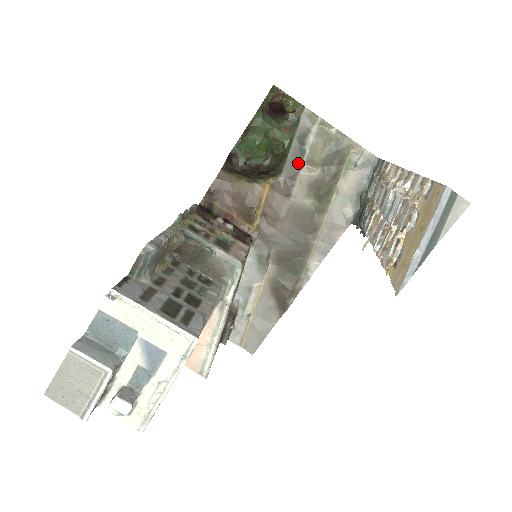
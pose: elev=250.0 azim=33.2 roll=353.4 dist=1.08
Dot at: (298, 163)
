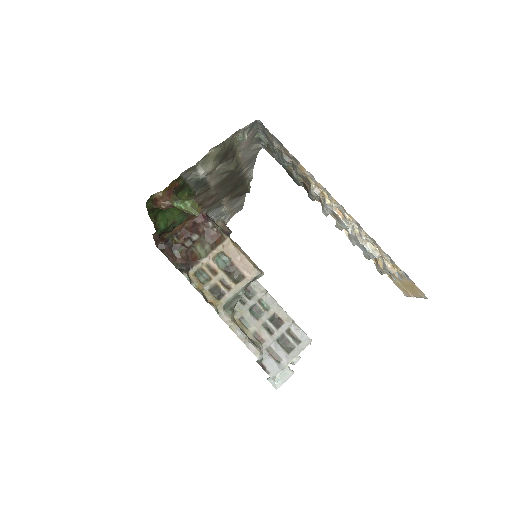
Dot at: (203, 182)
